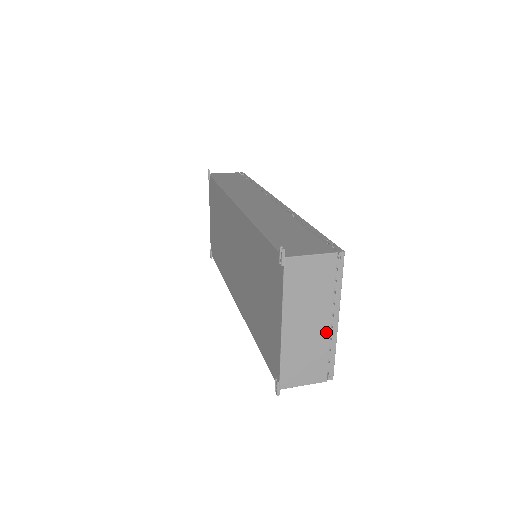
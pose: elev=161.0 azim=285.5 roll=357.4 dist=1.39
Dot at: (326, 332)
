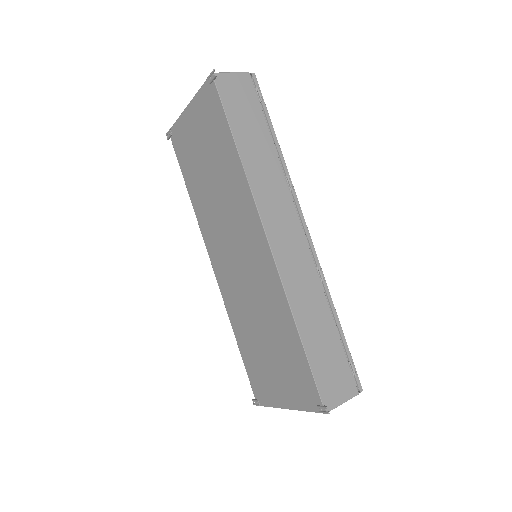
Dot at: occluded
